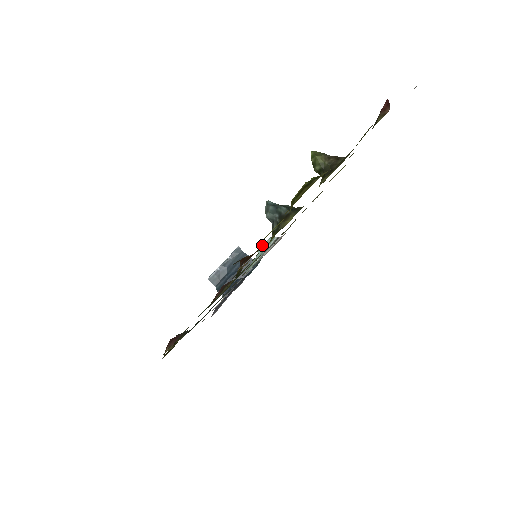
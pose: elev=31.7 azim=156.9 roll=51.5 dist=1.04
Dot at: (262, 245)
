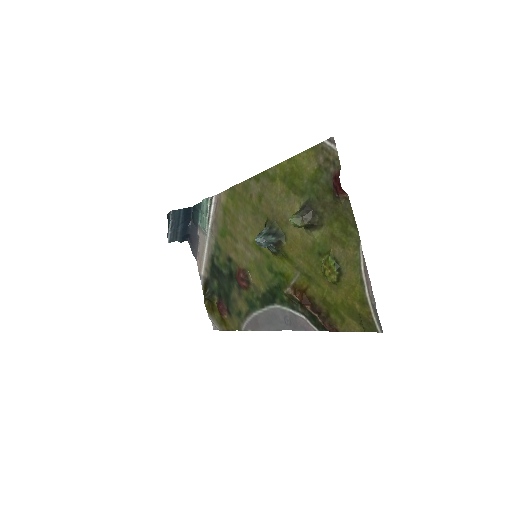
Dot at: (306, 288)
